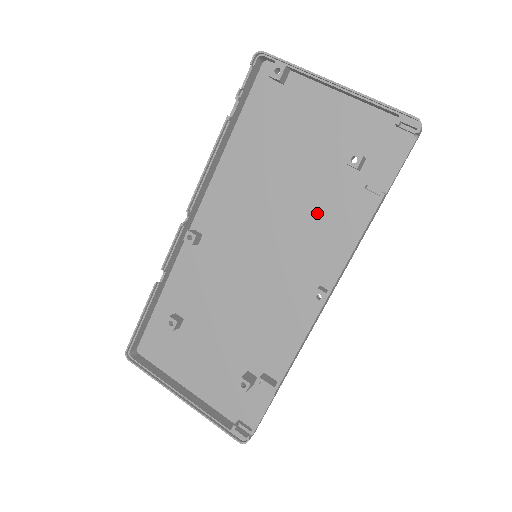
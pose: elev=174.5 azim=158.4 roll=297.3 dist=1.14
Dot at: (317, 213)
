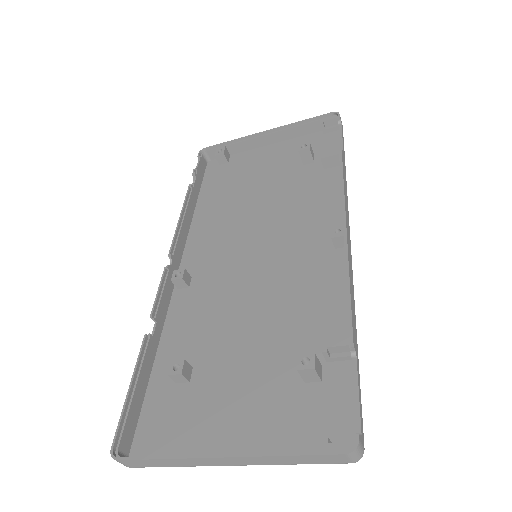
Dot at: (297, 199)
